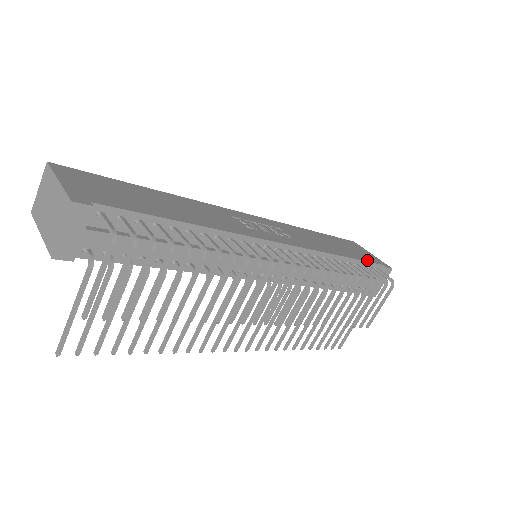
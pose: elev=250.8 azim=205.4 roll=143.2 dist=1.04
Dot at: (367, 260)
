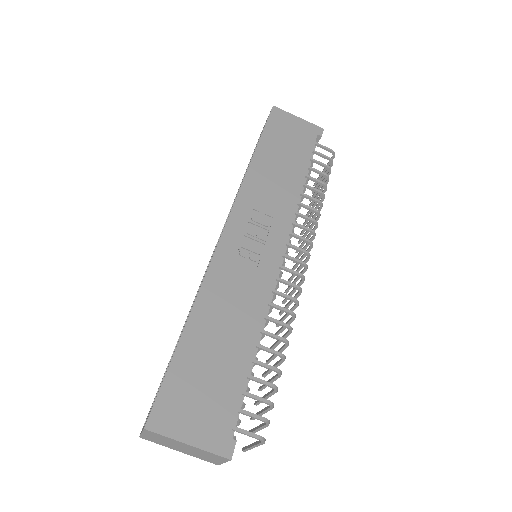
Dot at: (310, 149)
